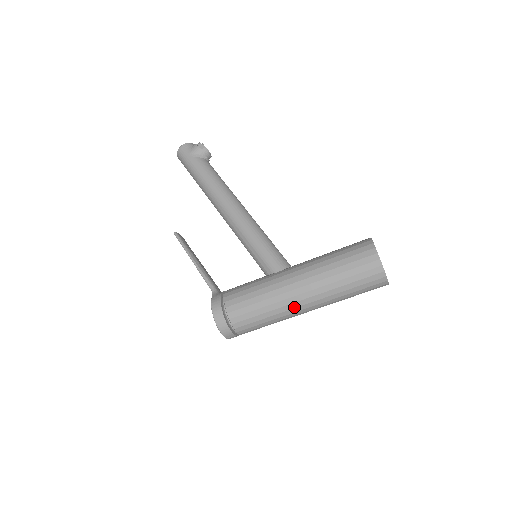
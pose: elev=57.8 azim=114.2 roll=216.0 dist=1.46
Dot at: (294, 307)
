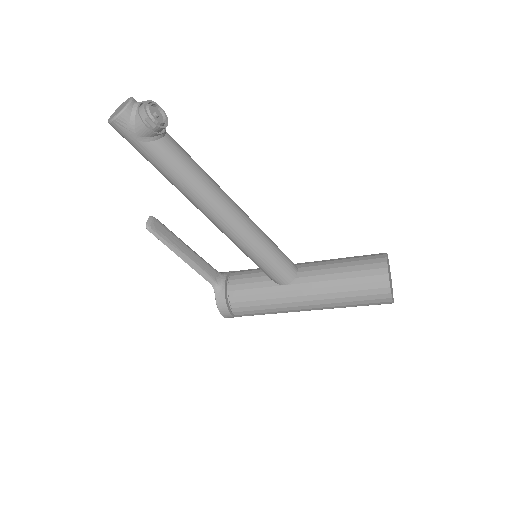
Dot at: occluded
